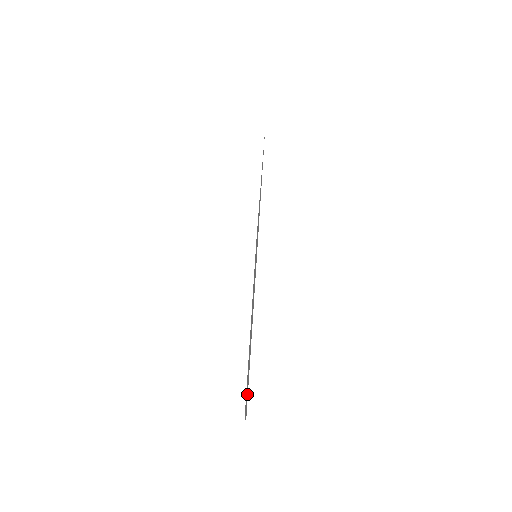
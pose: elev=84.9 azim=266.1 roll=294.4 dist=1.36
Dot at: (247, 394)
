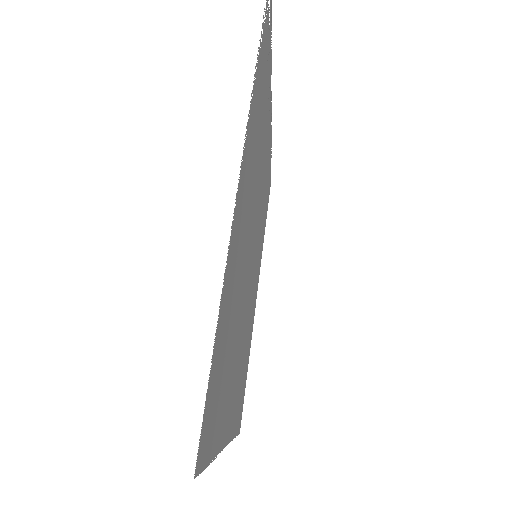
Dot at: (264, 37)
